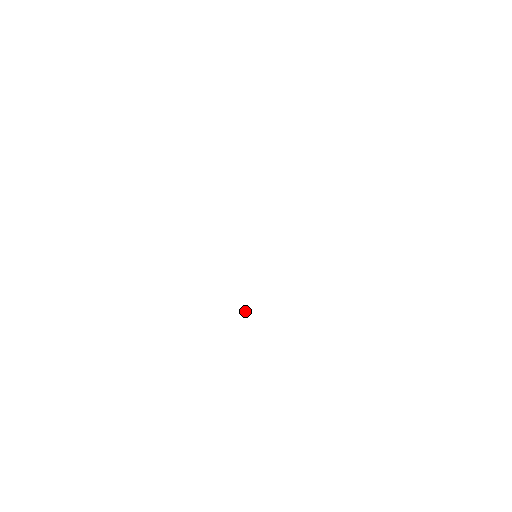
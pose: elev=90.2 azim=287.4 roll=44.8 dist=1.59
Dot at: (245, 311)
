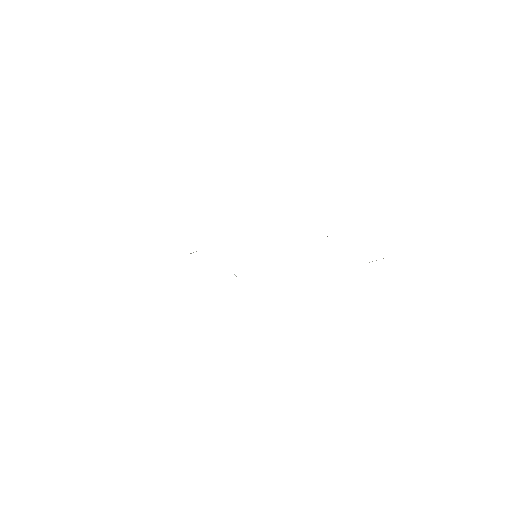
Dot at: (235, 275)
